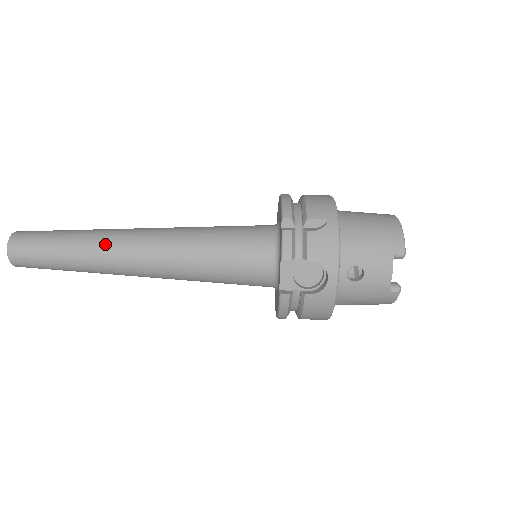
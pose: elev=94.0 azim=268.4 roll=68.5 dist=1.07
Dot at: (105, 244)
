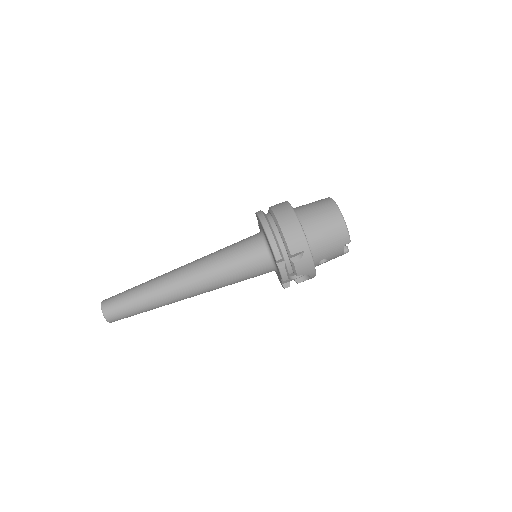
Dot at: (167, 298)
